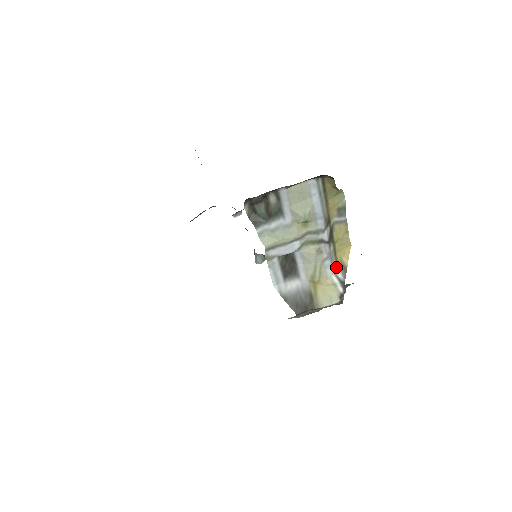
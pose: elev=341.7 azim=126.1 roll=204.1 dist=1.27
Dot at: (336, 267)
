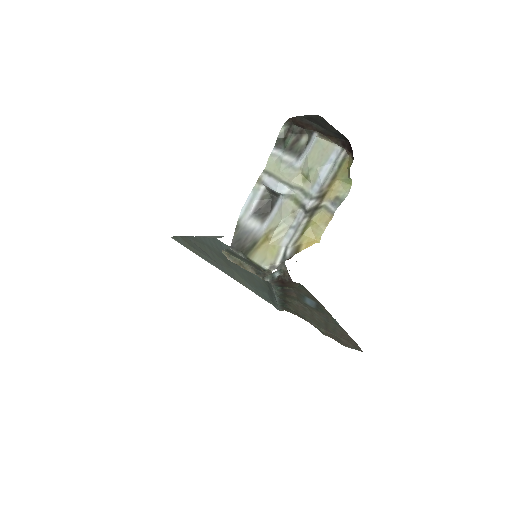
Dot at: (293, 243)
